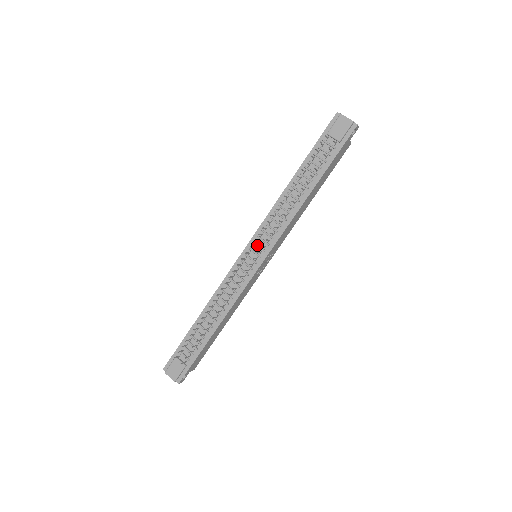
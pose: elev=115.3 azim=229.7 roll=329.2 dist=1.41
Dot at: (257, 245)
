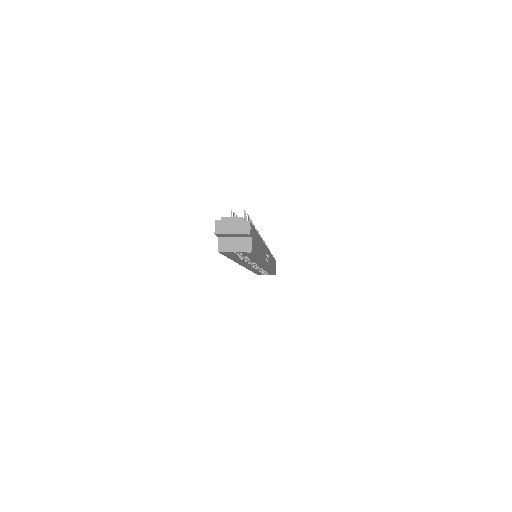
Dot at: occluded
